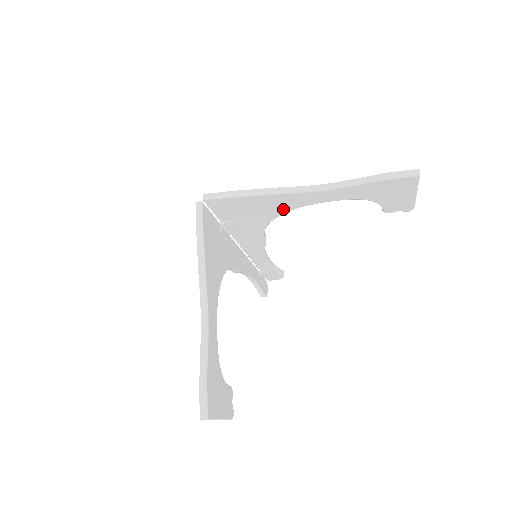
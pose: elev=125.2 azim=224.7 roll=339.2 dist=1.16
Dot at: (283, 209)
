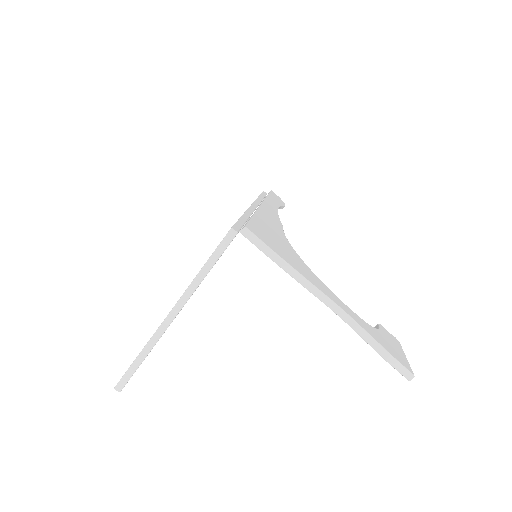
Dot at: occluded
